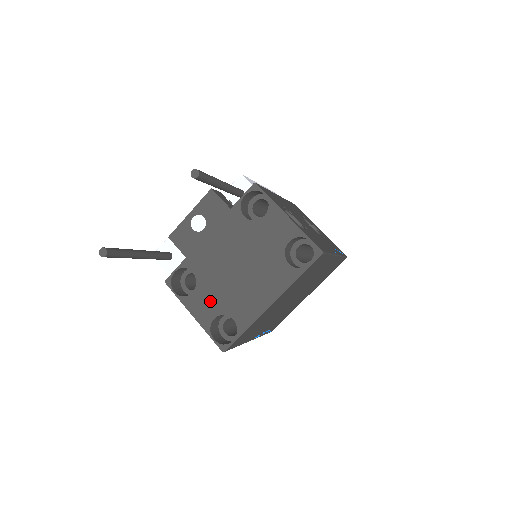
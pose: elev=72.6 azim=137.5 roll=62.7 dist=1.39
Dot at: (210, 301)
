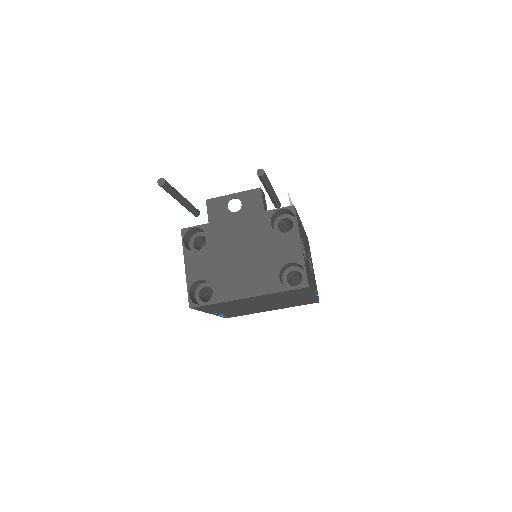
Dot at: (205, 265)
